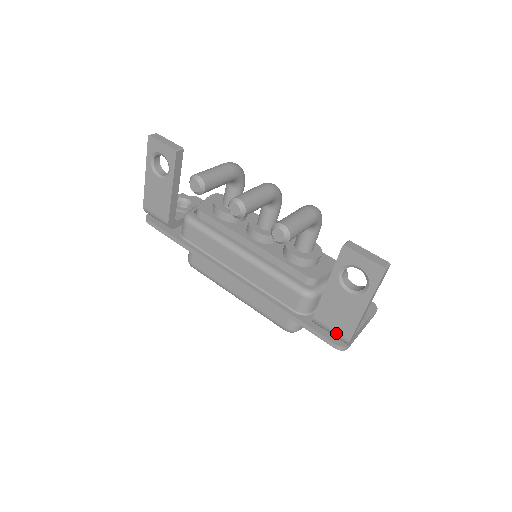
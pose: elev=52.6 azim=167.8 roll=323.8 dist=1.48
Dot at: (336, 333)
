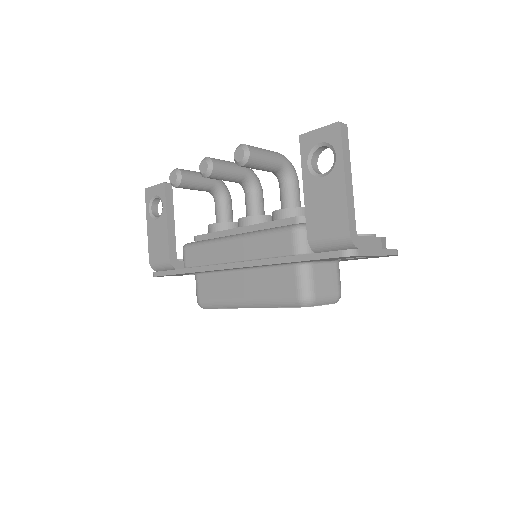
Dot at: (334, 236)
